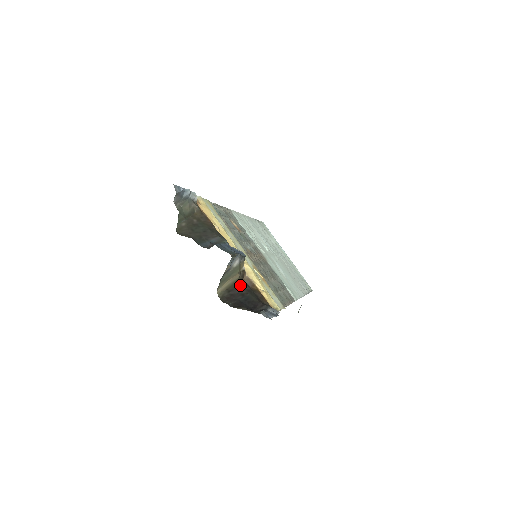
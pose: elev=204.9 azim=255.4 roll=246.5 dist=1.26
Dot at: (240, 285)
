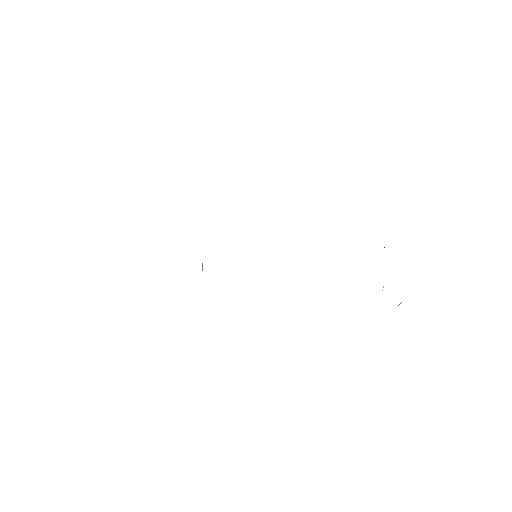
Dot at: occluded
